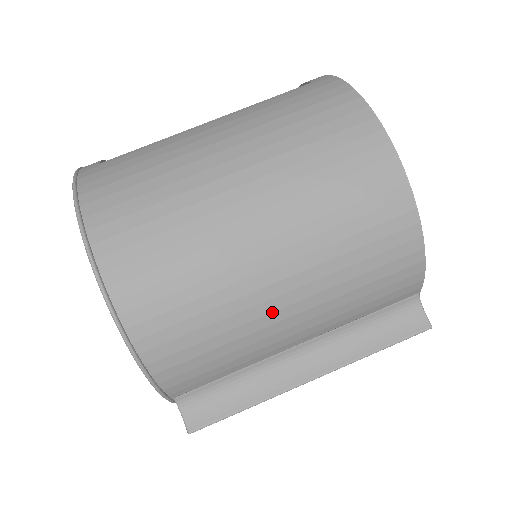
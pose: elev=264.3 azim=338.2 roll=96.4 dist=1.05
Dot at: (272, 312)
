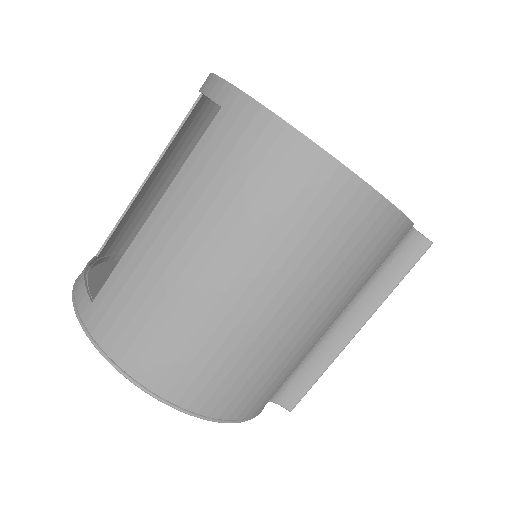
Dot at: (311, 336)
